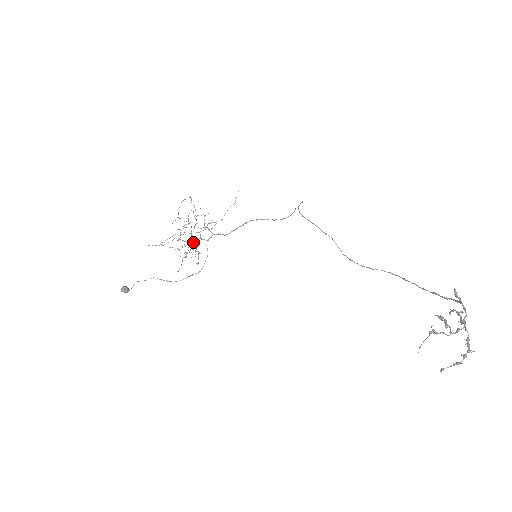
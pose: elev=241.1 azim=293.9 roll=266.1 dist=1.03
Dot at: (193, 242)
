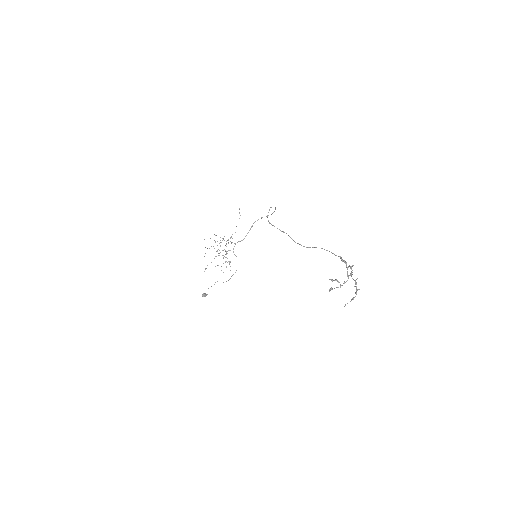
Dot at: (226, 254)
